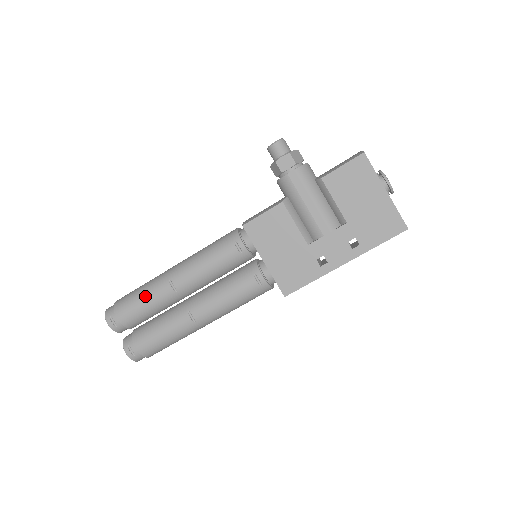
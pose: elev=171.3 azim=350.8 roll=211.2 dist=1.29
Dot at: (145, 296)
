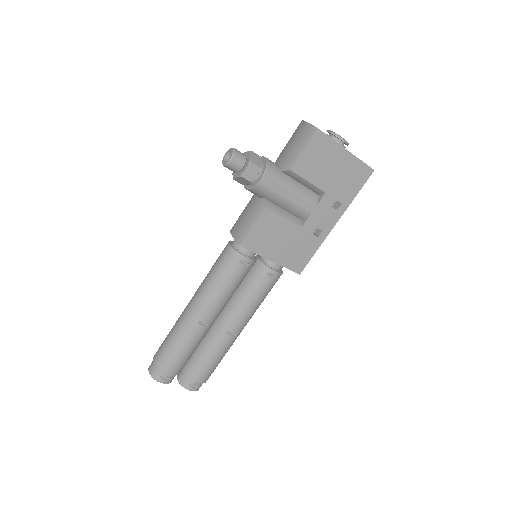
Dot at: (183, 345)
